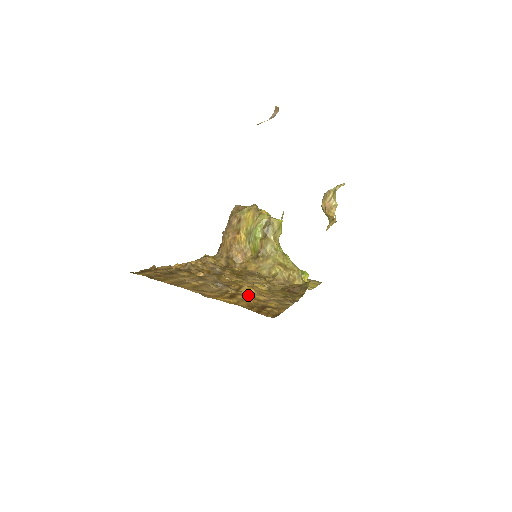
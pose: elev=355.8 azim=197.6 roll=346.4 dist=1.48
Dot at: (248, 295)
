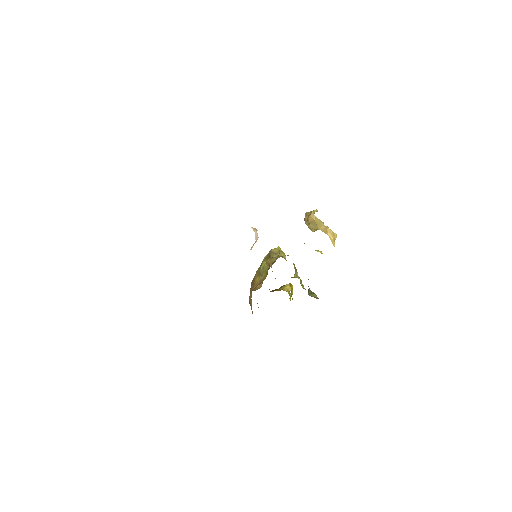
Dot at: occluded
